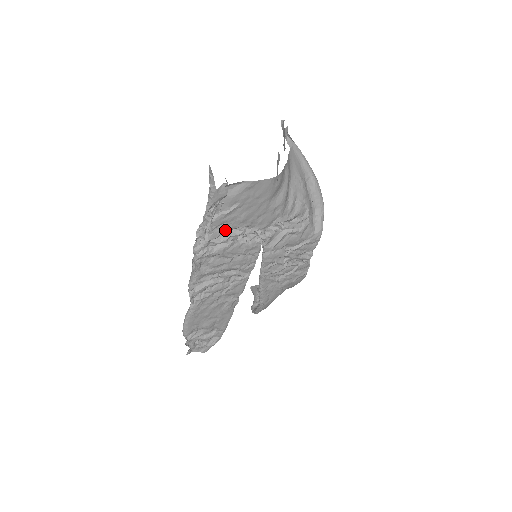
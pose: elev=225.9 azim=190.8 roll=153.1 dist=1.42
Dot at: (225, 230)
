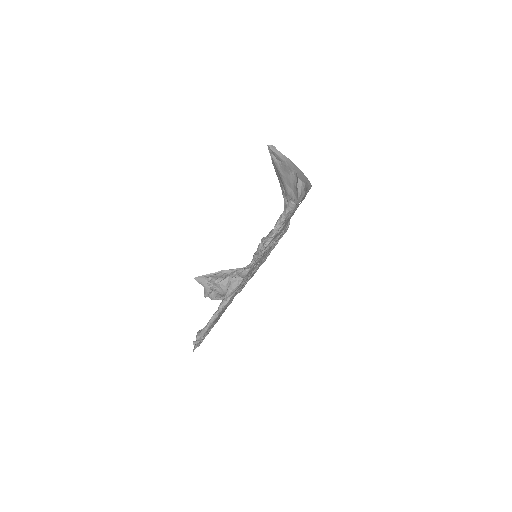
Dot at: occluded
